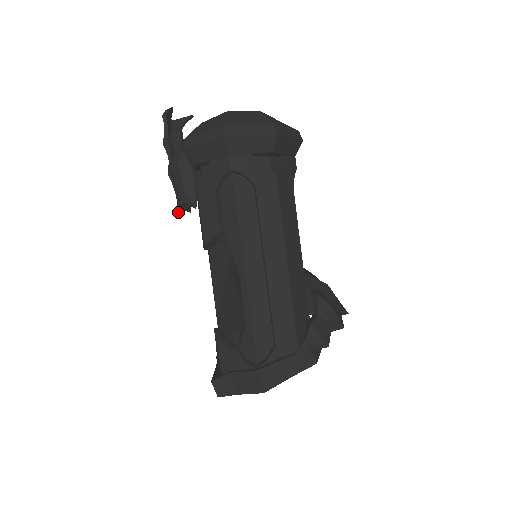
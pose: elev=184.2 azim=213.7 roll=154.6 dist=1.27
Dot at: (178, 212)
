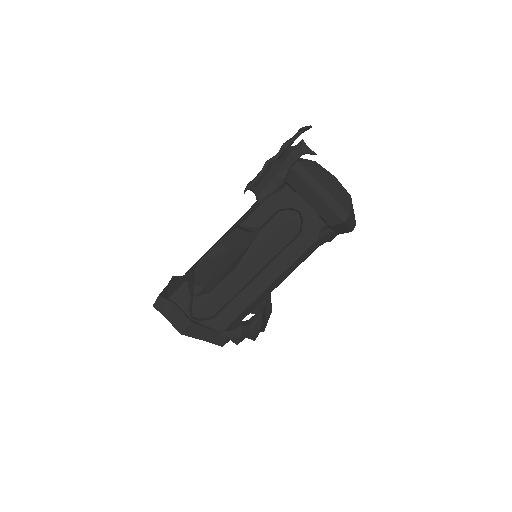
Dot at: (246, 189)
